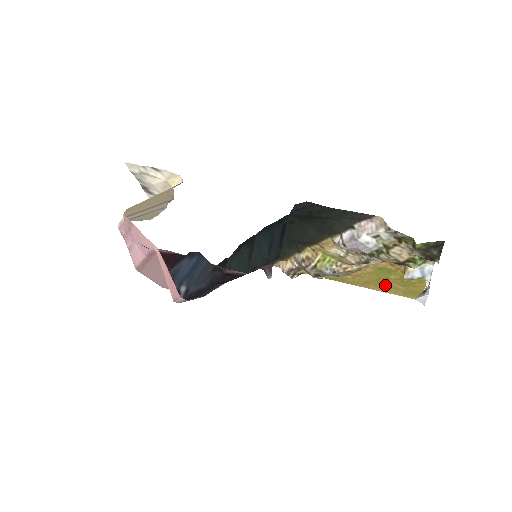
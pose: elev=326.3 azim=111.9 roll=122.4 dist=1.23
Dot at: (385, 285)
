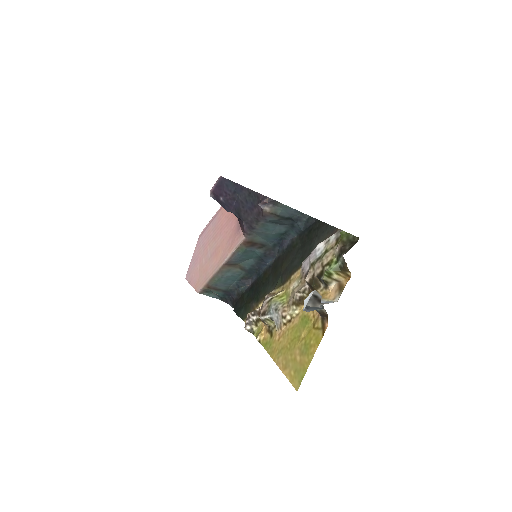
Dot at: (291, 354)
